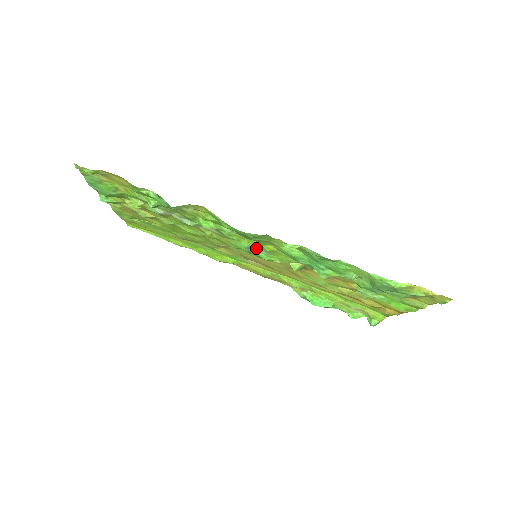
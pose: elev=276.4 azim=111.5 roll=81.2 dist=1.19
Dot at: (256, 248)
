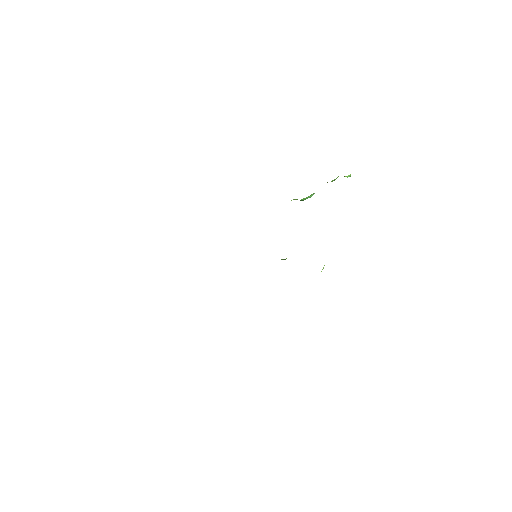
Dot at: occluded
